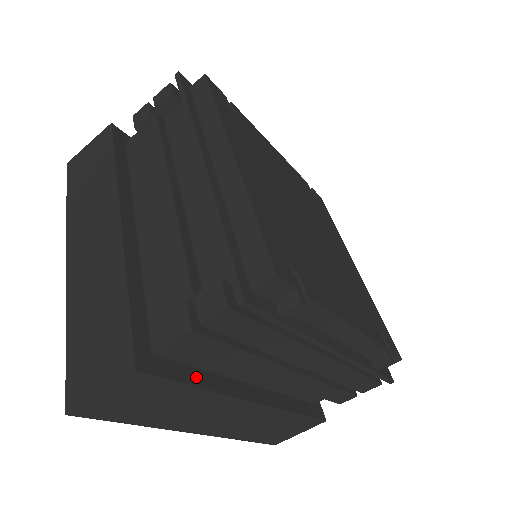
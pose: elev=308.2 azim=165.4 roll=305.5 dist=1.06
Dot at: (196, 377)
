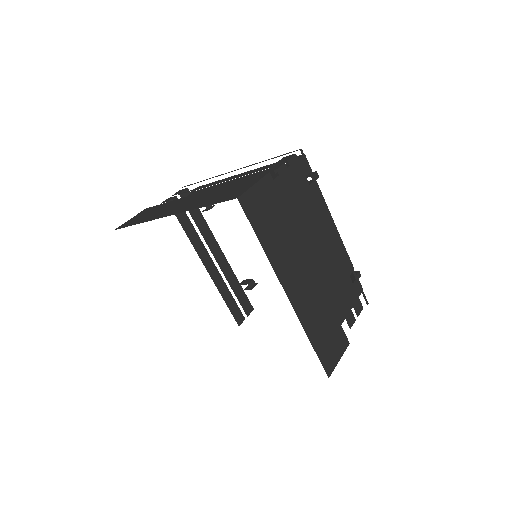
Dot at: occluded
